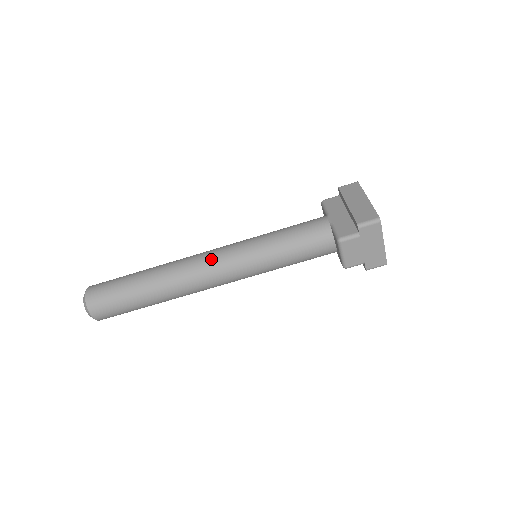
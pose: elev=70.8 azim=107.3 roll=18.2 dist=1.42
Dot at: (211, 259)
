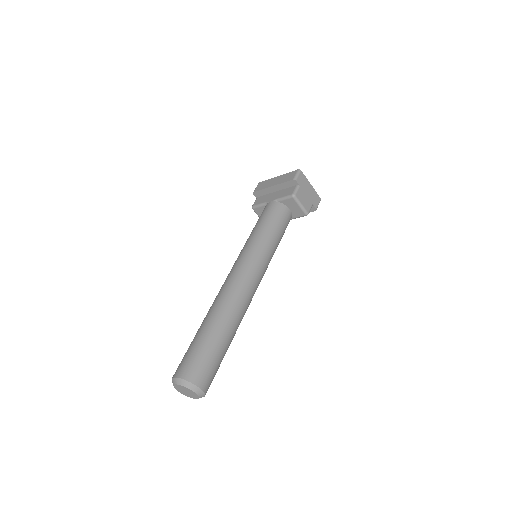
Dot at: (238, 272)
